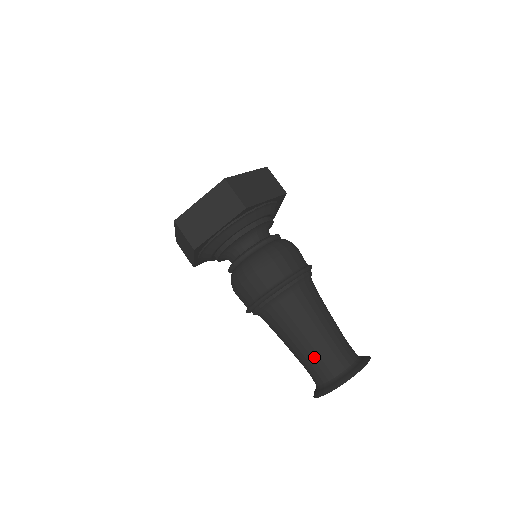
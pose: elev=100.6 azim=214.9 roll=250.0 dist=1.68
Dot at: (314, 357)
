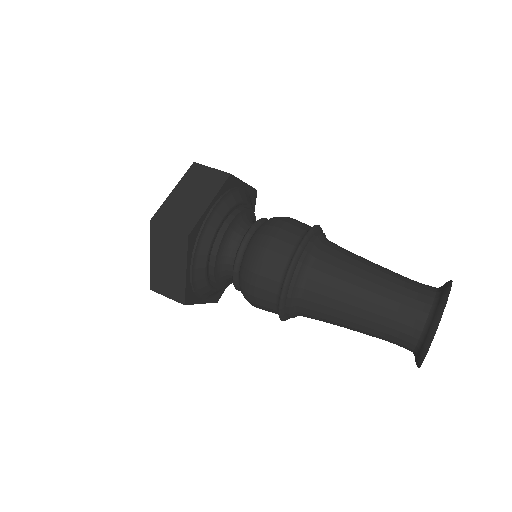
Dot at: (381, 330)
